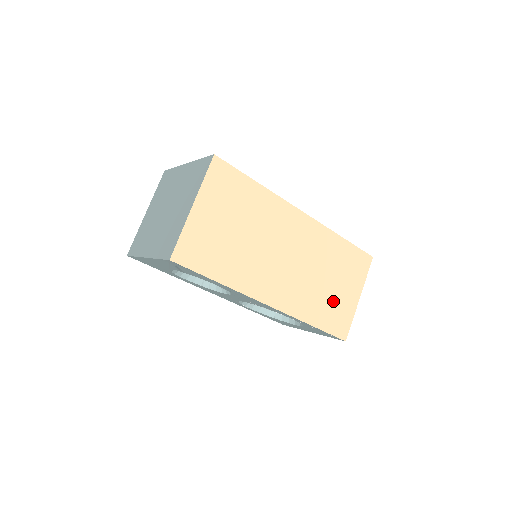
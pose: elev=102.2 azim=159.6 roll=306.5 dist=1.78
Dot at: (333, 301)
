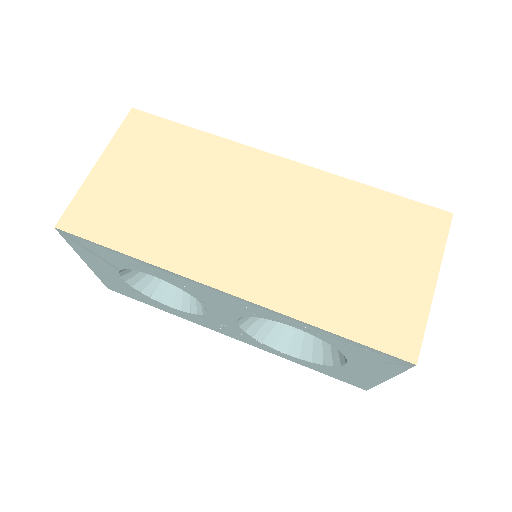
Dot at: (368, 287)
